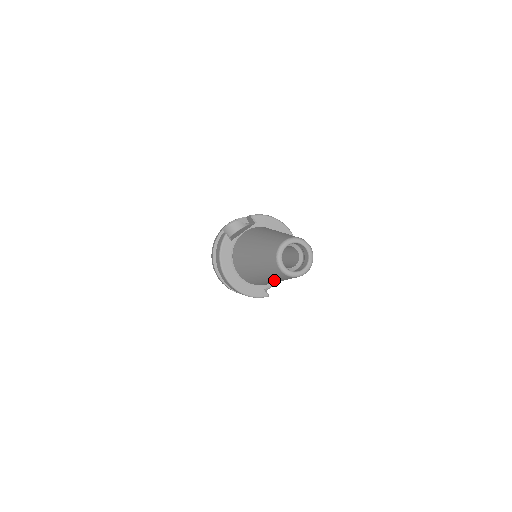
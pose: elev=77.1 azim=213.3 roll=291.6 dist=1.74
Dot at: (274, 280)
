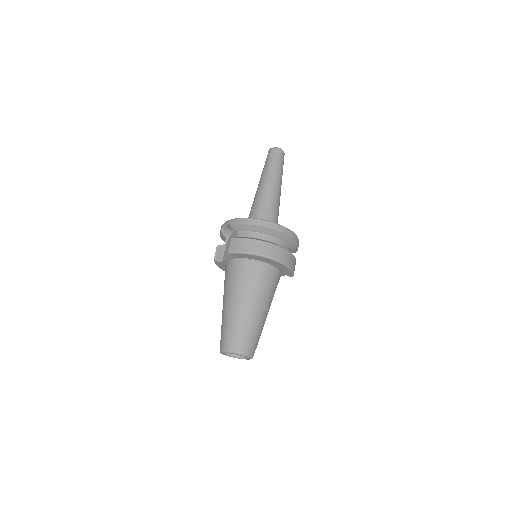
Dot at: occluded
